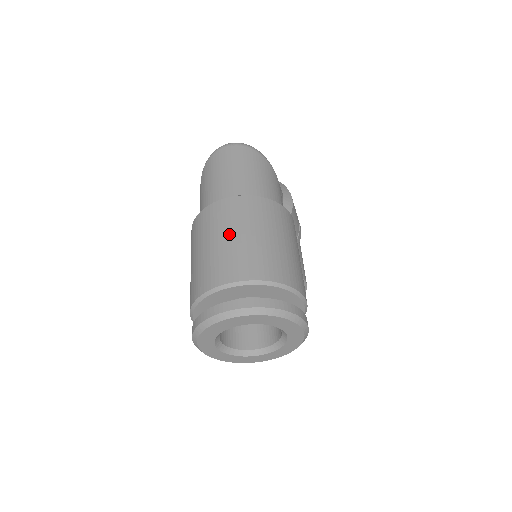
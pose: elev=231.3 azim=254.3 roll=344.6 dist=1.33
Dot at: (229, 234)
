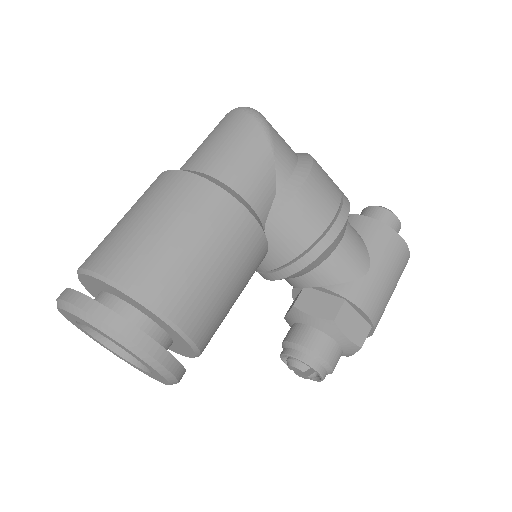
Dot at: (126, 214)
